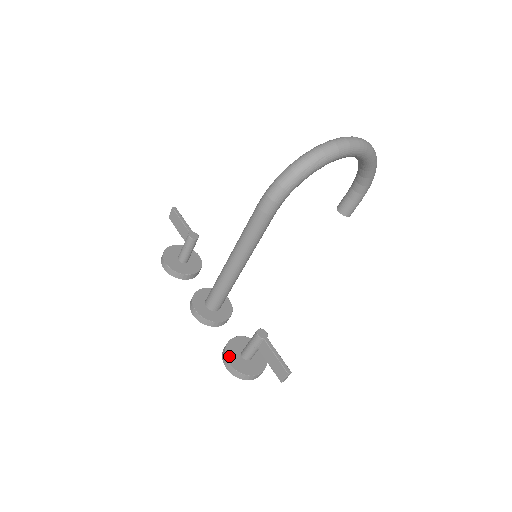
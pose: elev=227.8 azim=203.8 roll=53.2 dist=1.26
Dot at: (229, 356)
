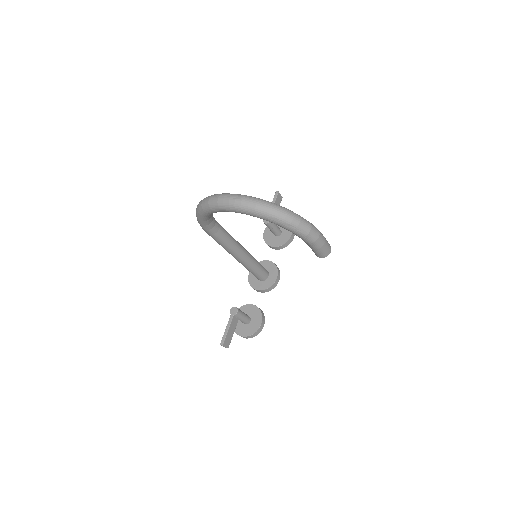
Dot at: occluded
